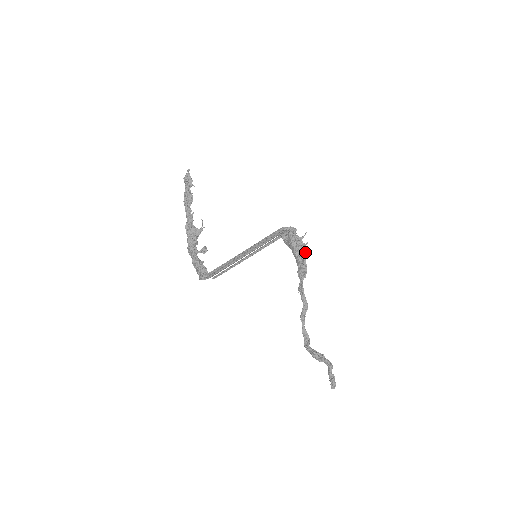
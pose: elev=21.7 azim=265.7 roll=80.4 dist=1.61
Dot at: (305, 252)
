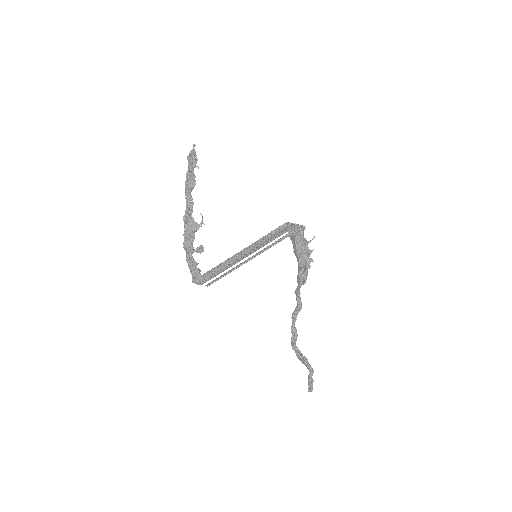
Dot at: (309, 261)
